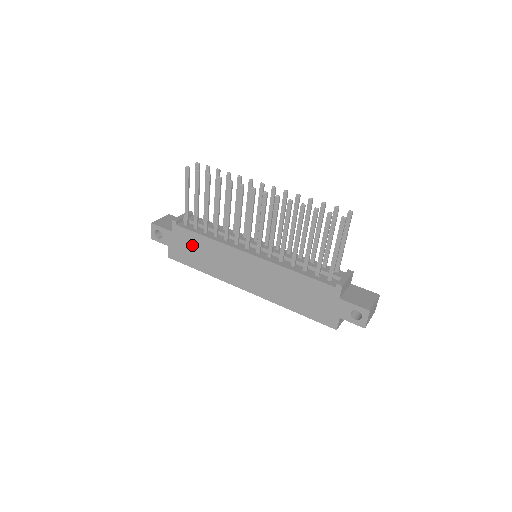
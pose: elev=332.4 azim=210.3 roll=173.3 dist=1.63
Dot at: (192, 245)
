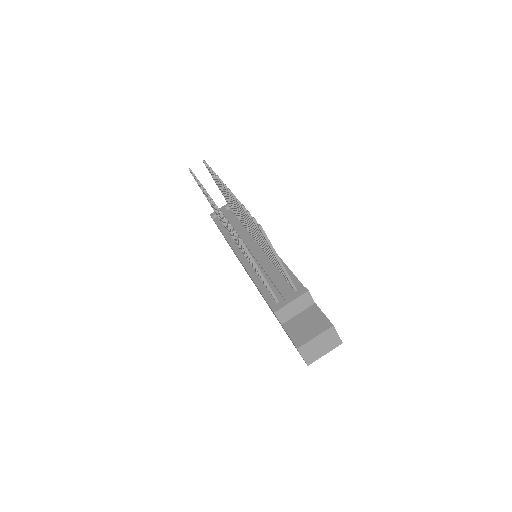
Dot at: occluded
